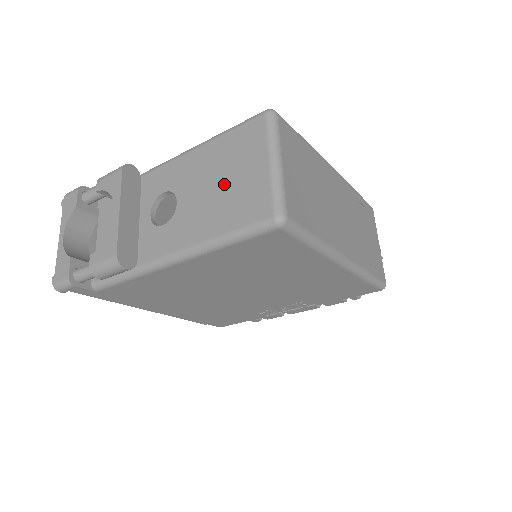
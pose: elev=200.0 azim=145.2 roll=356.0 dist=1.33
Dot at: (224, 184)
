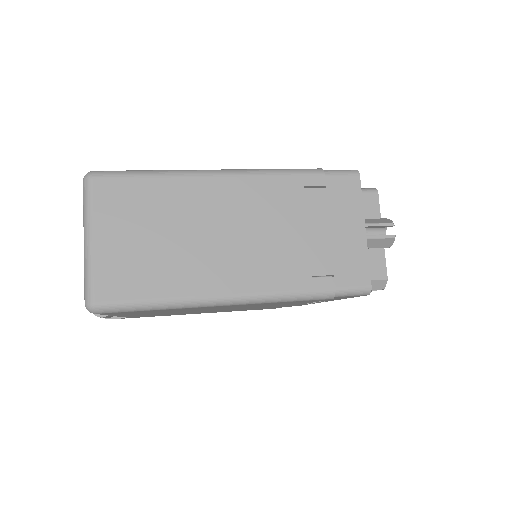
Dot at: occluded
